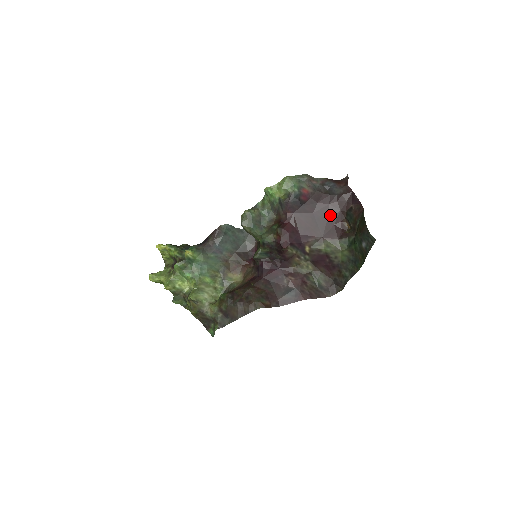
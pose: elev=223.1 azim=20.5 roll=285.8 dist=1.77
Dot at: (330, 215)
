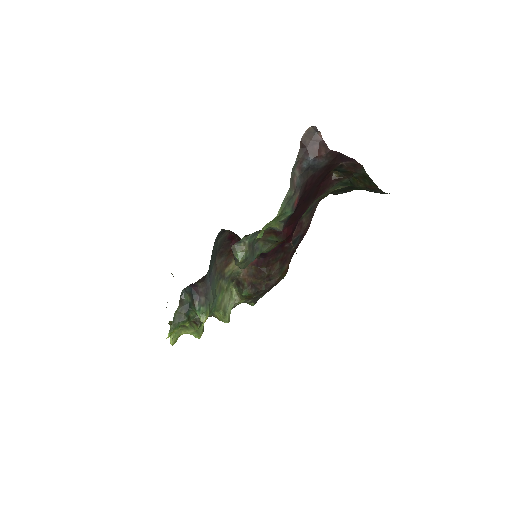
Dot at: (318, 184)
